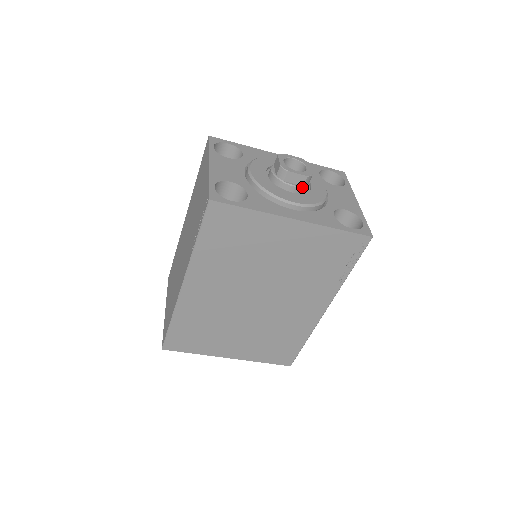
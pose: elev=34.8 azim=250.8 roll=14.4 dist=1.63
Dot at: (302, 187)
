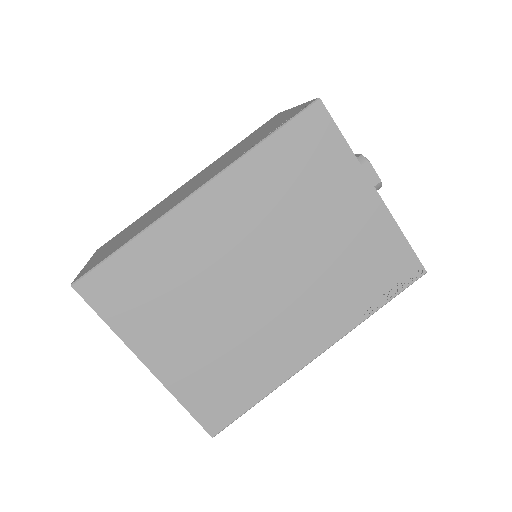
Dot at: occluded
